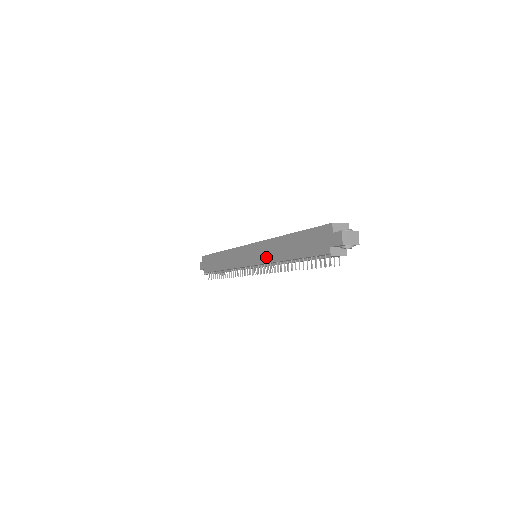
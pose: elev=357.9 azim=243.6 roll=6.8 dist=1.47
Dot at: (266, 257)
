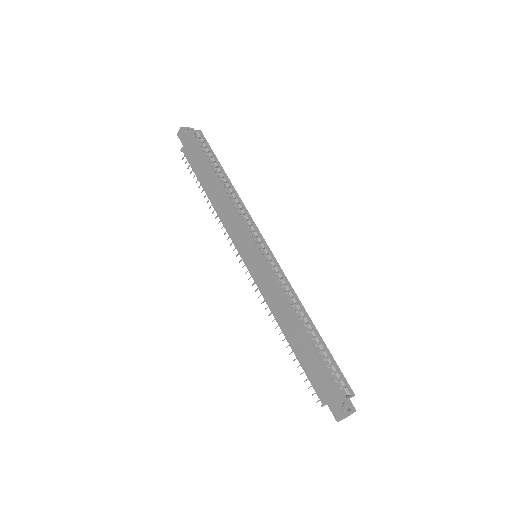
Dot at: (267, 295)
